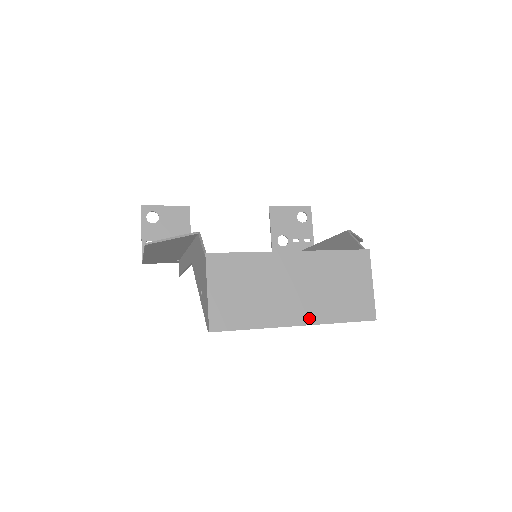
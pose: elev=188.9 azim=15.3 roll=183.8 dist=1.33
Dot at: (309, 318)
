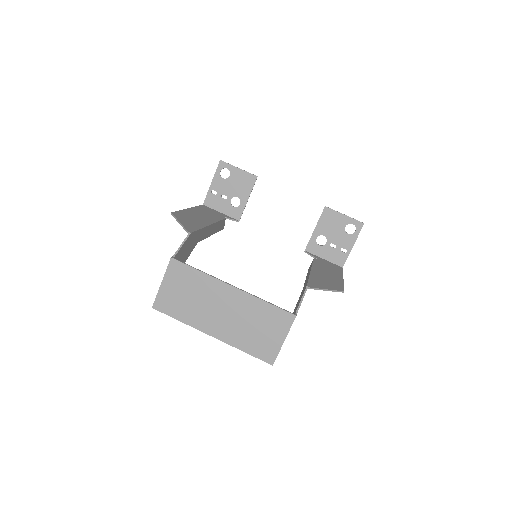
Dot at: (222, 336)
